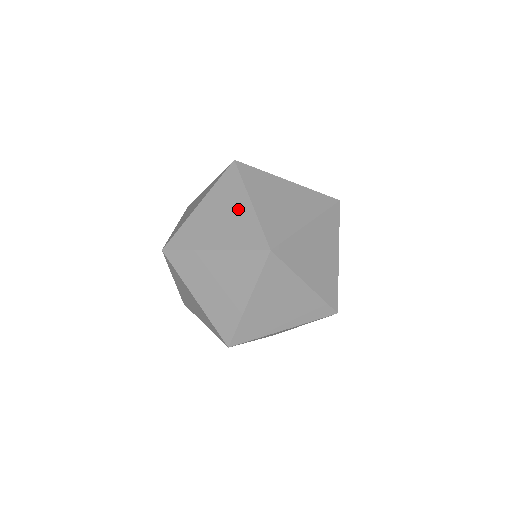
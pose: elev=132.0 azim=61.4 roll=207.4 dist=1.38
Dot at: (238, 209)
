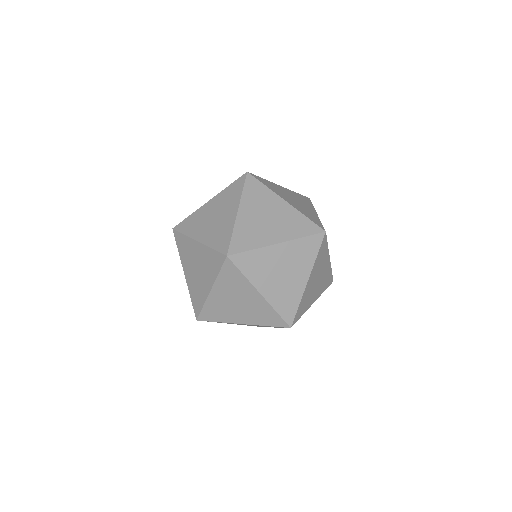
Dot at: (204, 282)
